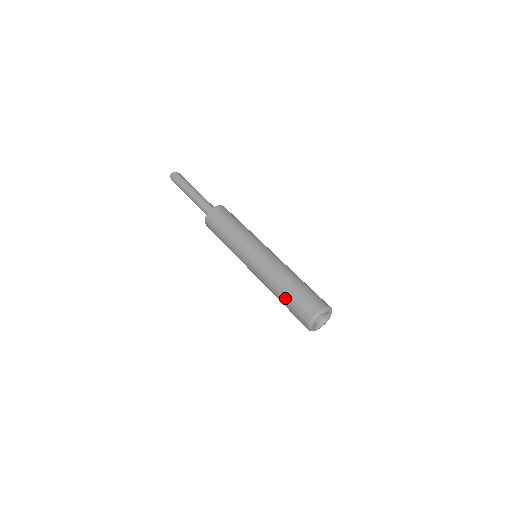
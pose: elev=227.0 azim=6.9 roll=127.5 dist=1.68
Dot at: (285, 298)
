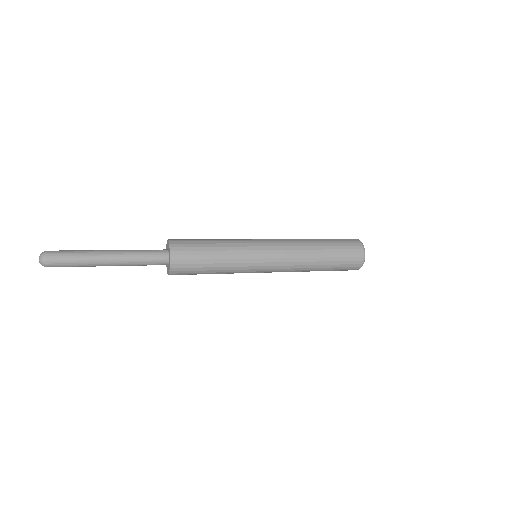
Dot at: (327, 269)
